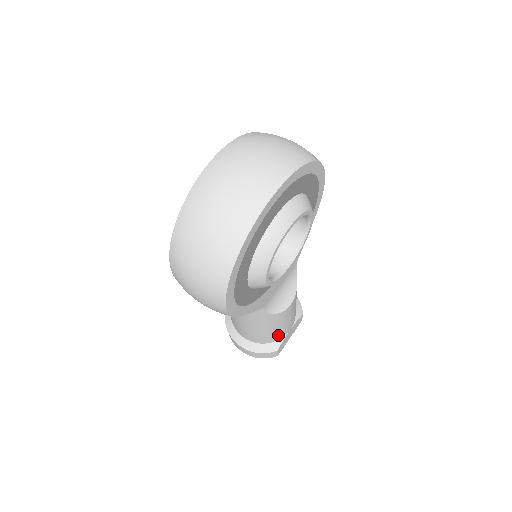
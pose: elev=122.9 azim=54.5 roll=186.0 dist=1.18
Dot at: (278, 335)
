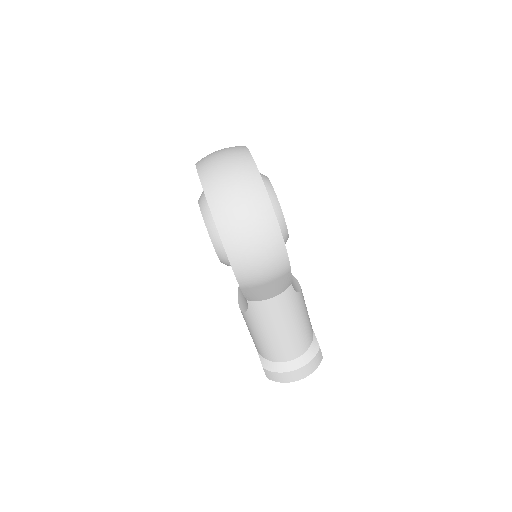
Dot at: (310, 330)
